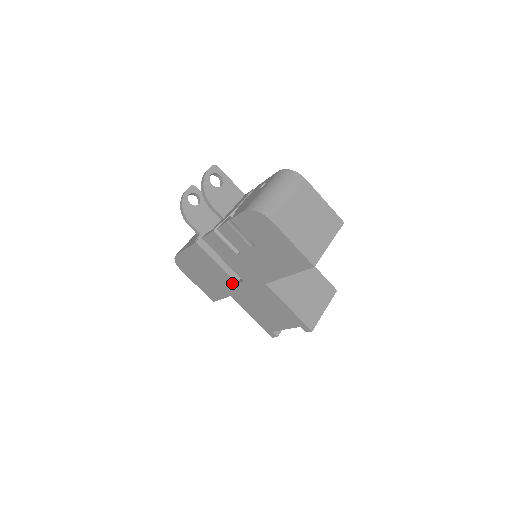
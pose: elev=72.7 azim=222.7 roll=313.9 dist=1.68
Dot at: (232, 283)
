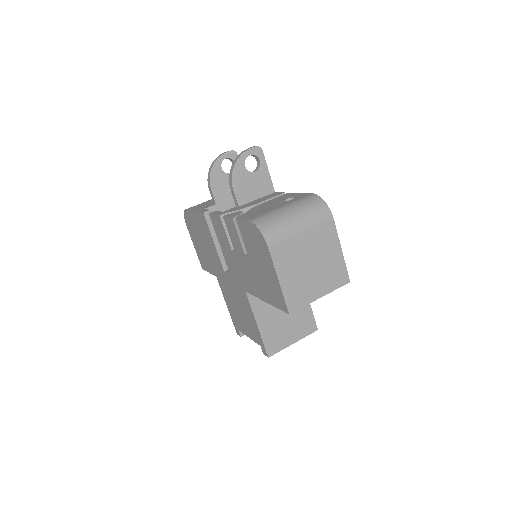
Dot at: (221, 268)
